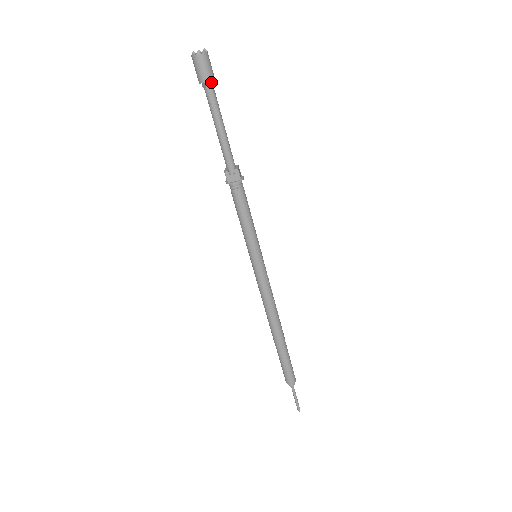
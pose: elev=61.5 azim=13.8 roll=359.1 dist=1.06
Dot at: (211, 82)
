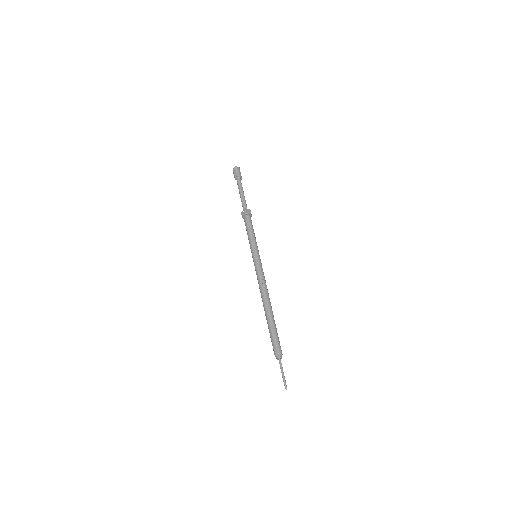
Dot at: (238, 177)
